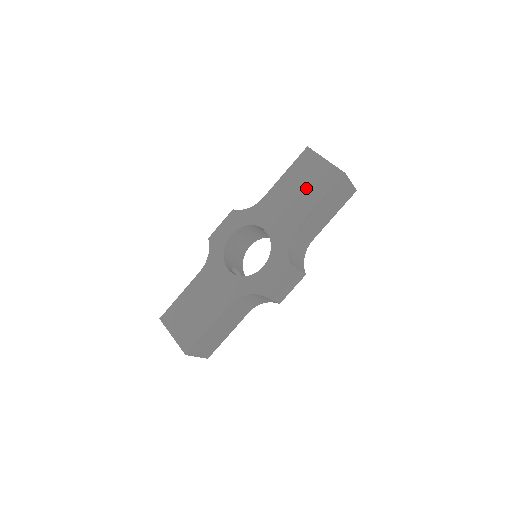
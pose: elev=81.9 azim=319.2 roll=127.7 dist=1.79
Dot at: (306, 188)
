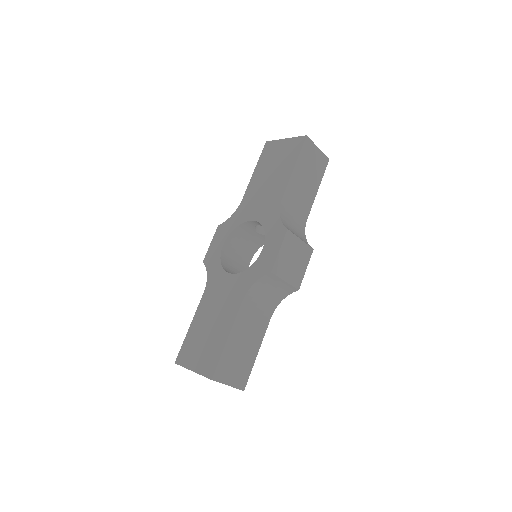
Dot at: (277, 167)
